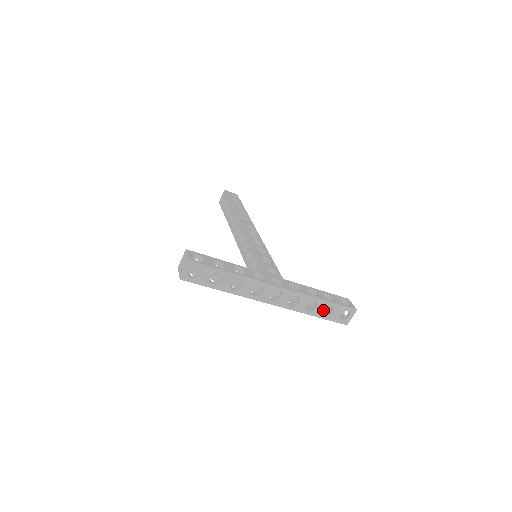
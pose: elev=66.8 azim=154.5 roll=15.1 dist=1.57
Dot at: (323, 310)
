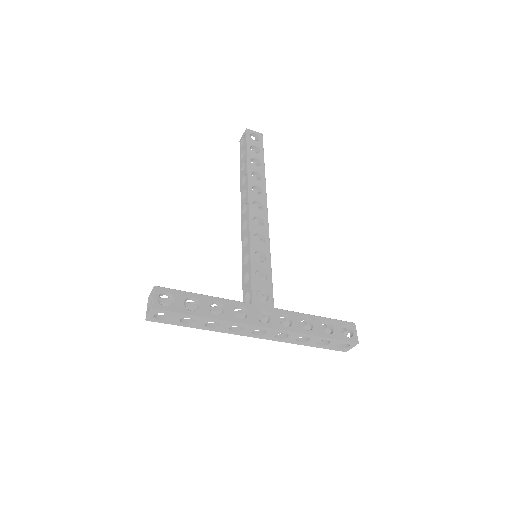
Dot at: occluded
